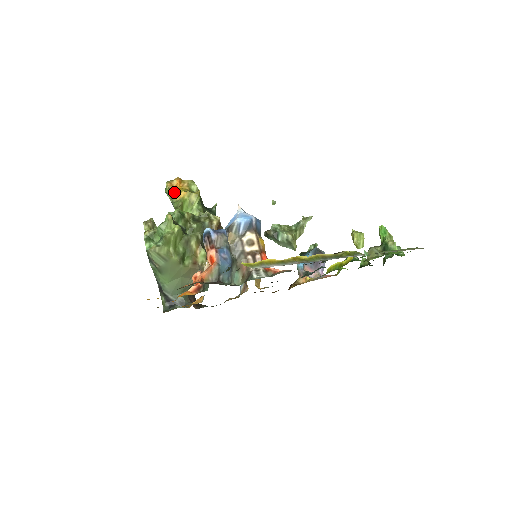
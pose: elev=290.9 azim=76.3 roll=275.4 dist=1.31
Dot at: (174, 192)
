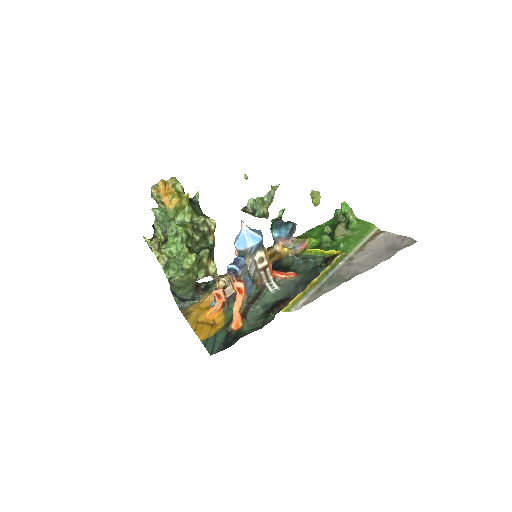
Dot at: (164, 200)
